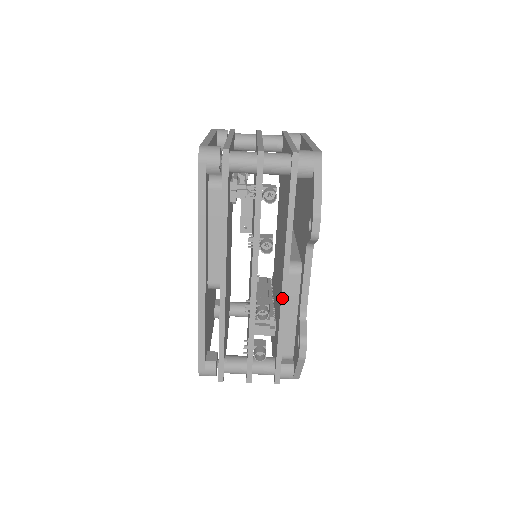
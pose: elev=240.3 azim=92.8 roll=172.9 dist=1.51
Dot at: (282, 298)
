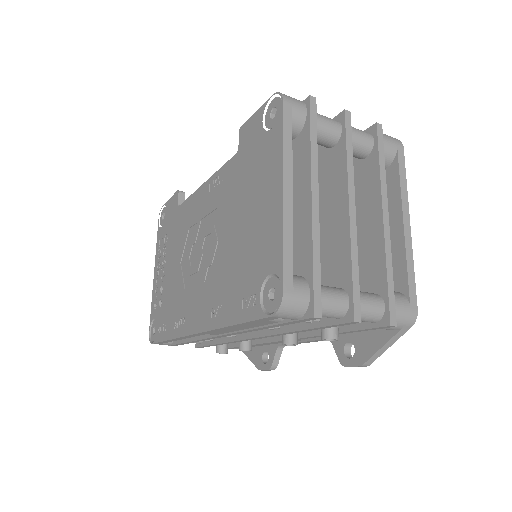
Dot at: (272, 342)
